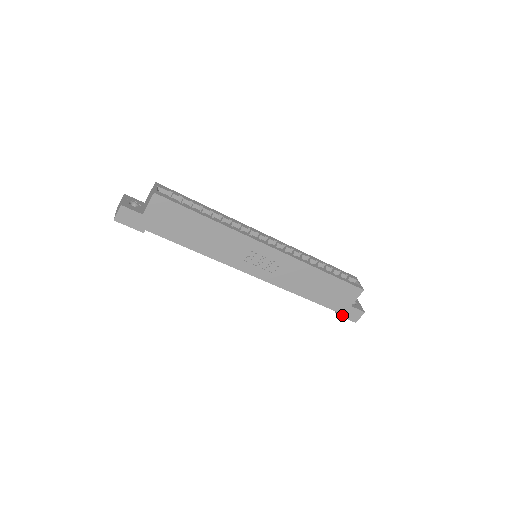
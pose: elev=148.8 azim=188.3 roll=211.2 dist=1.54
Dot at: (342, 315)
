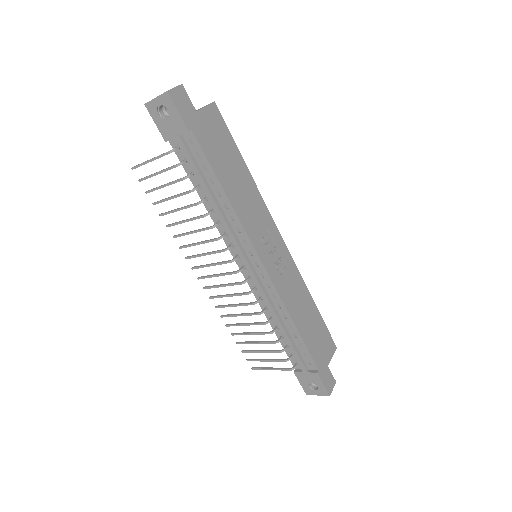
Dot at: (321, 377)
